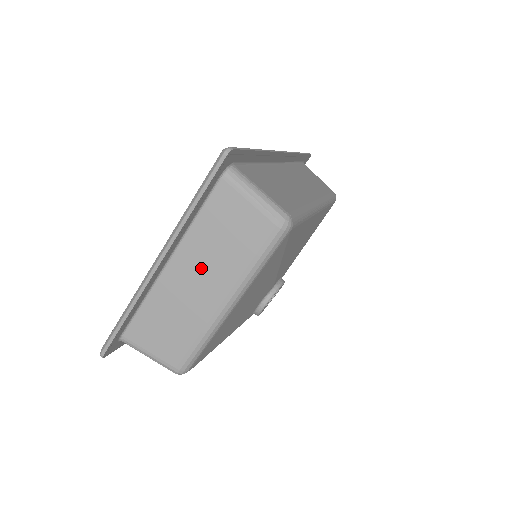
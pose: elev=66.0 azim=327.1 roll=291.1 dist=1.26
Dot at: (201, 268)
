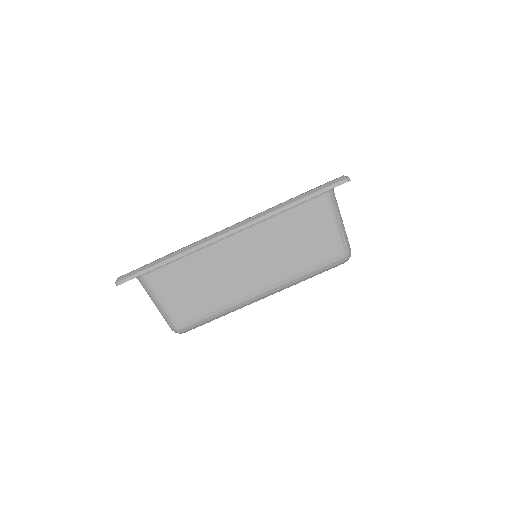
Dot at: (259, 254)
